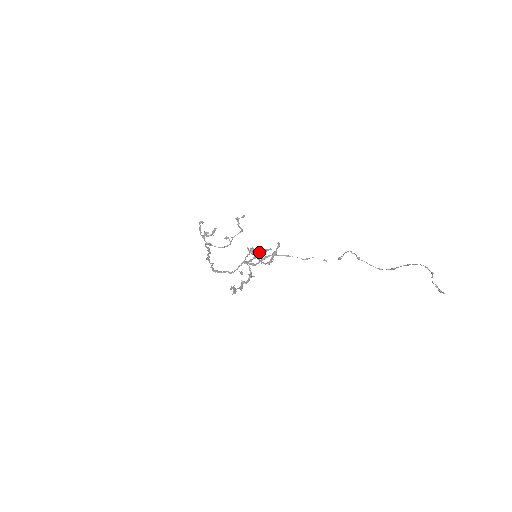
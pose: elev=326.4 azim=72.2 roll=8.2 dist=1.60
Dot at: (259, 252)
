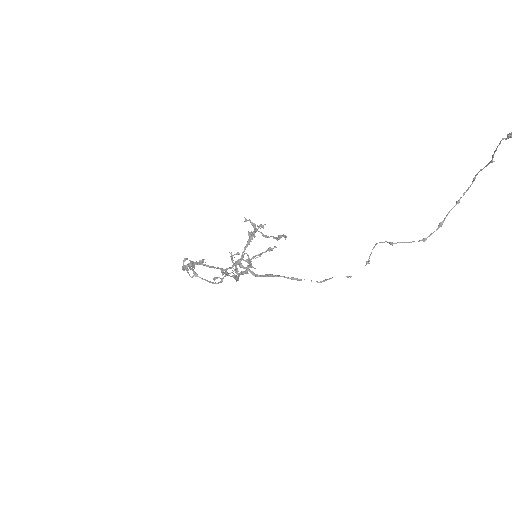
Dot at: (260, 225)
